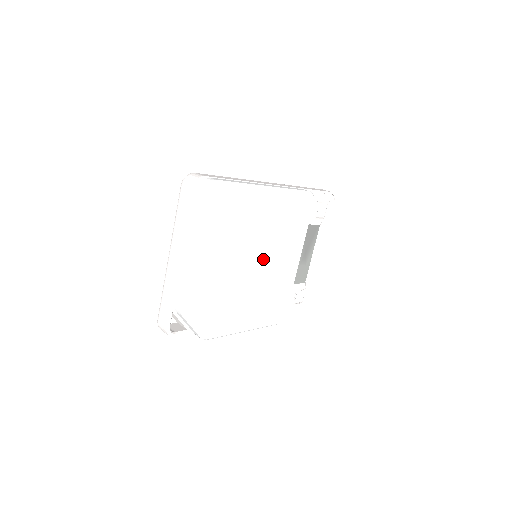
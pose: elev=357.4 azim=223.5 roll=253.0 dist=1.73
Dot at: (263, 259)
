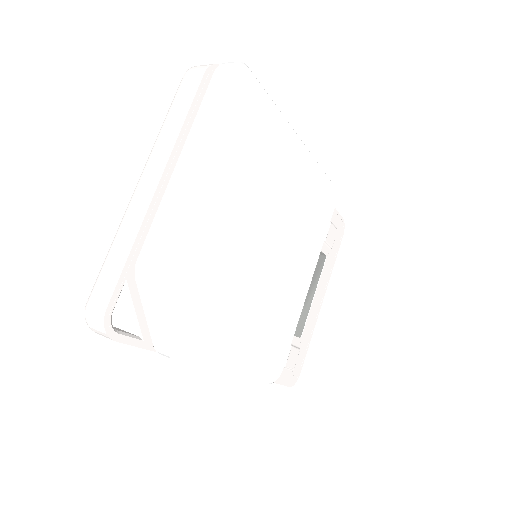
Dot at: (274, 250)
